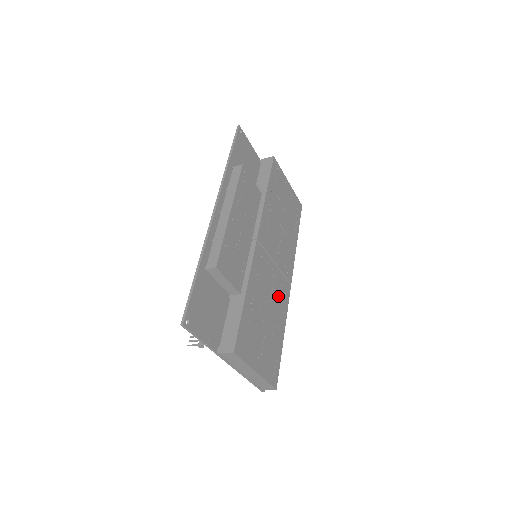
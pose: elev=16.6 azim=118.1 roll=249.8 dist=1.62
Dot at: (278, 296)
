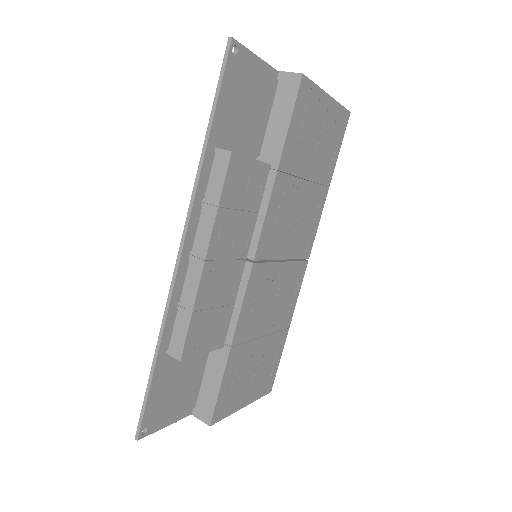
Dot at: (285, 295)
